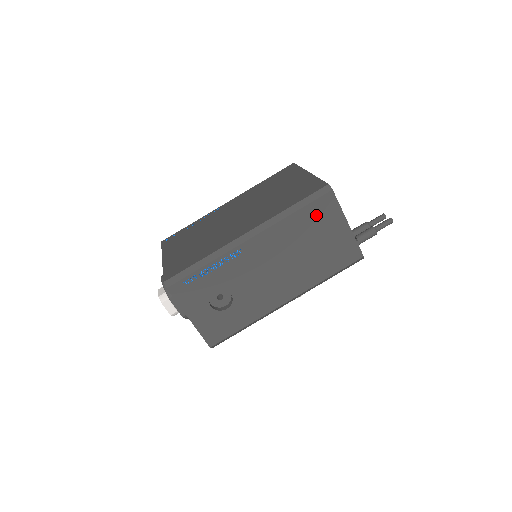
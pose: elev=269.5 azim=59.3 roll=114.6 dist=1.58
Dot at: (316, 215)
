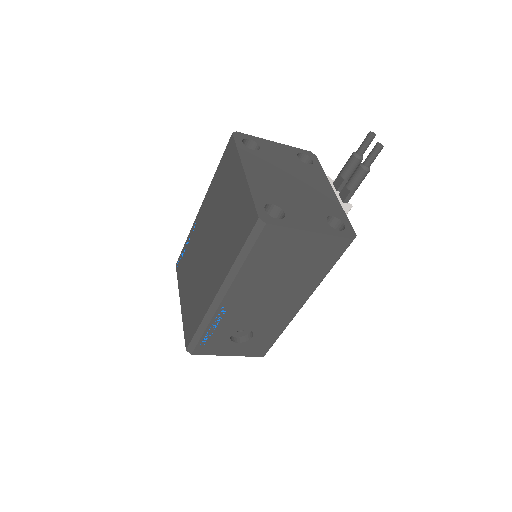
Dot at: (269, 249)
